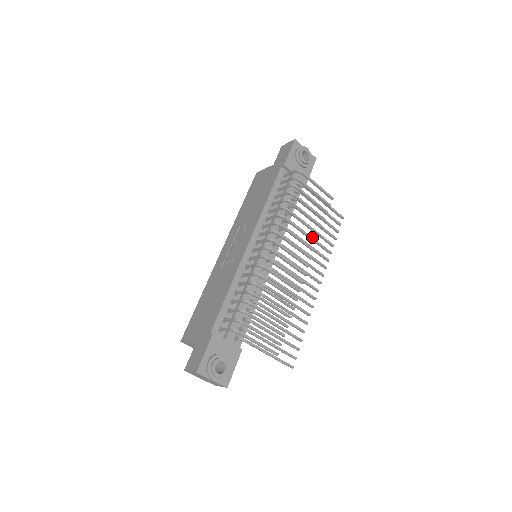
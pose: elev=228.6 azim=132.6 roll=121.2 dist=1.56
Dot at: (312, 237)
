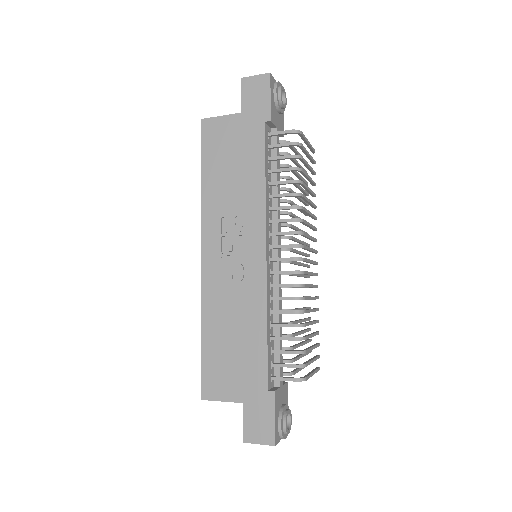
Dot at: (314, 215)
